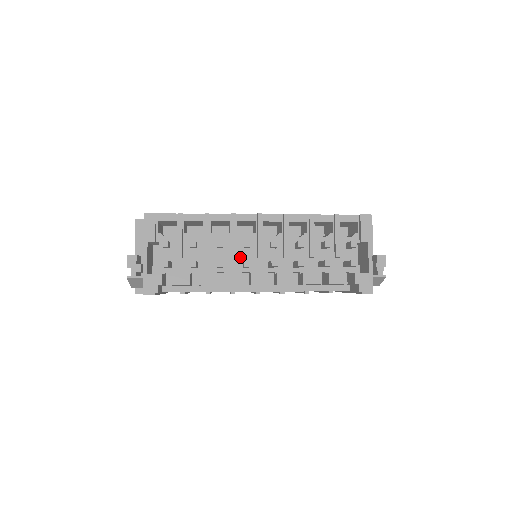
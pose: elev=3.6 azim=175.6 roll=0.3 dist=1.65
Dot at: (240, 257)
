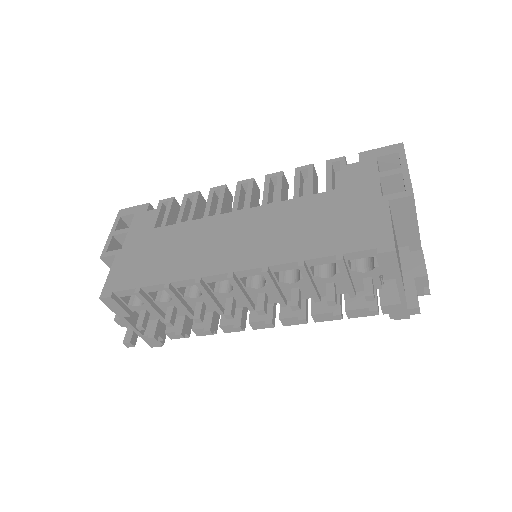
Dot at: occluded
